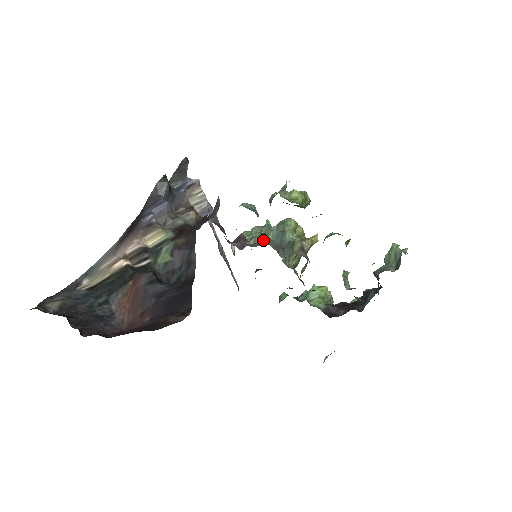
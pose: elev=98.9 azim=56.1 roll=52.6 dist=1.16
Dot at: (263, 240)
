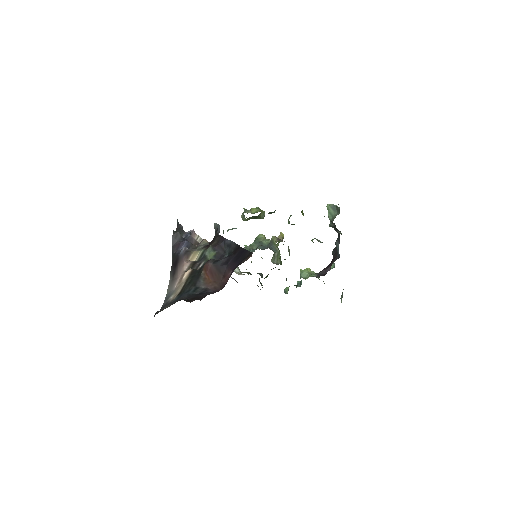
Dot at: (253, 250)
